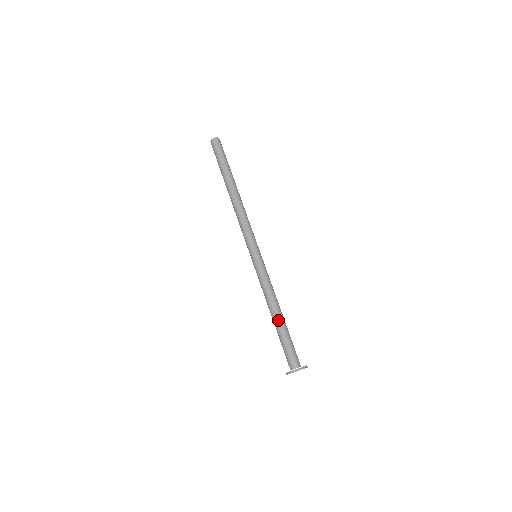
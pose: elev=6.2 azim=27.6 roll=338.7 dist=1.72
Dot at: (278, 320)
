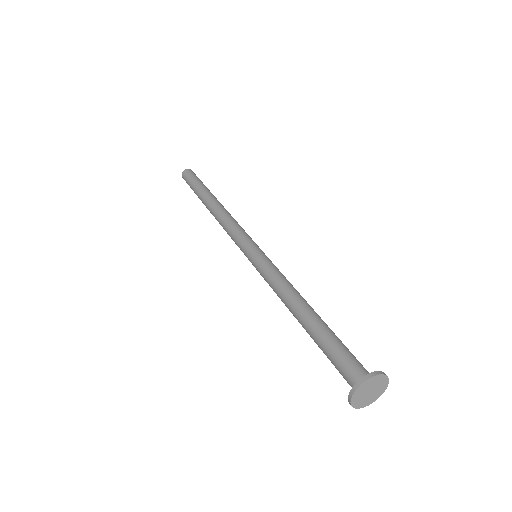
Dot at: (305, 320)
